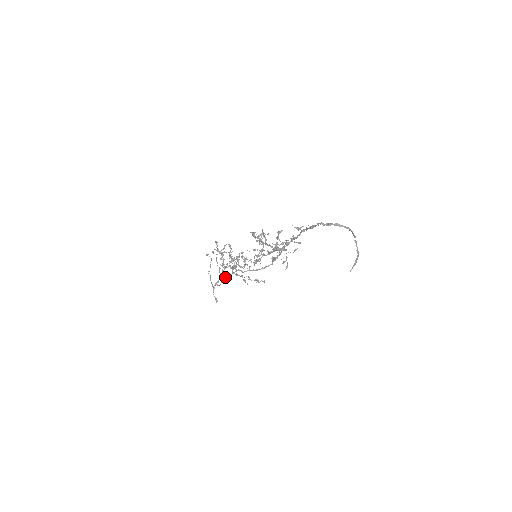
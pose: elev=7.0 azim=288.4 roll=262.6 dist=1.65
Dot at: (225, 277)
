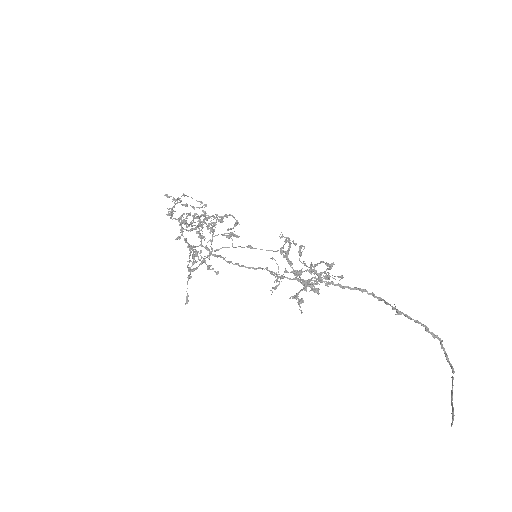
Dot at: (191, 252)
